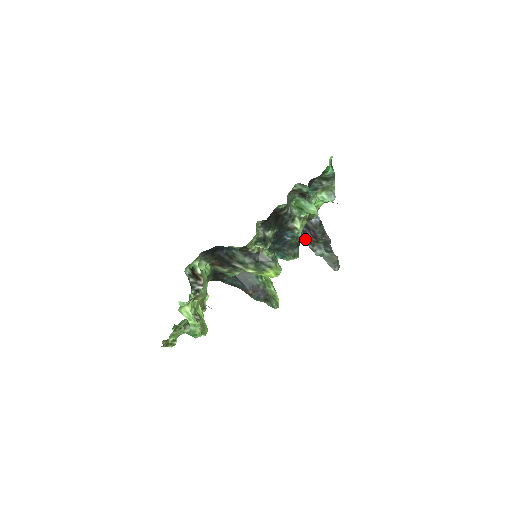
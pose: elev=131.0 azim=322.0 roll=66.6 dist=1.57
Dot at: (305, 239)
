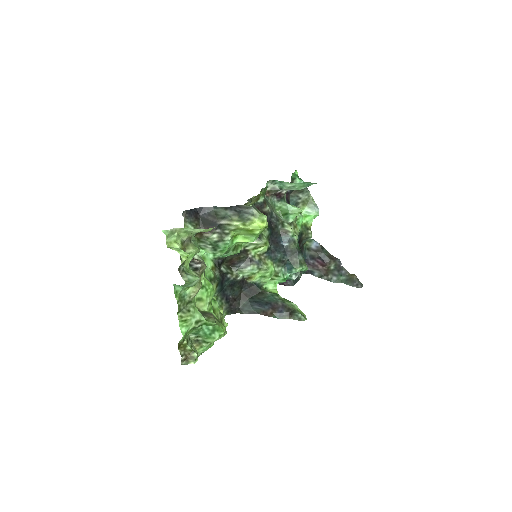
Dot at: (317, 273)
